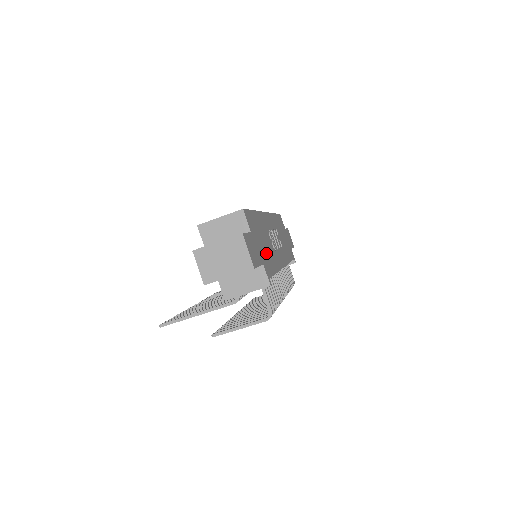
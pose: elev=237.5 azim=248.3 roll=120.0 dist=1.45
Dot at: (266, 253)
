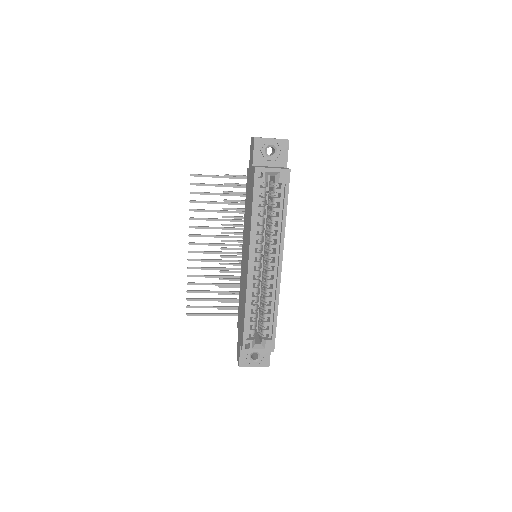
Dot at: occluded
